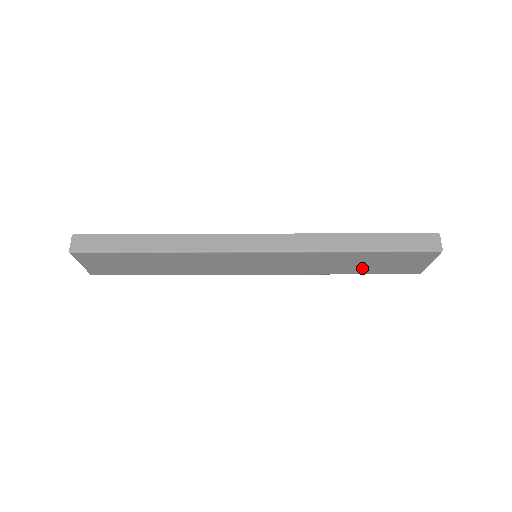
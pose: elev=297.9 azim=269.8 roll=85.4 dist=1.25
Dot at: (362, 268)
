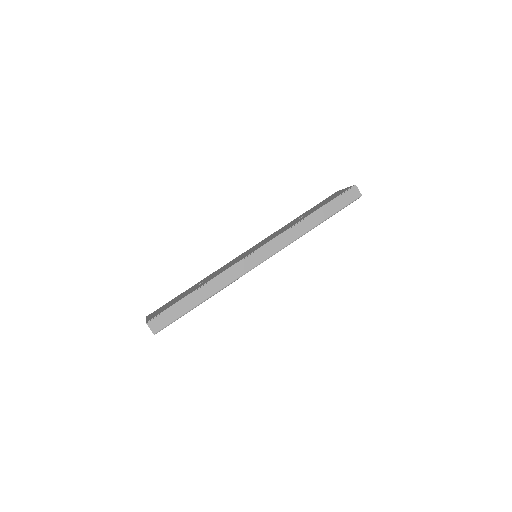
Dot at: occluded
